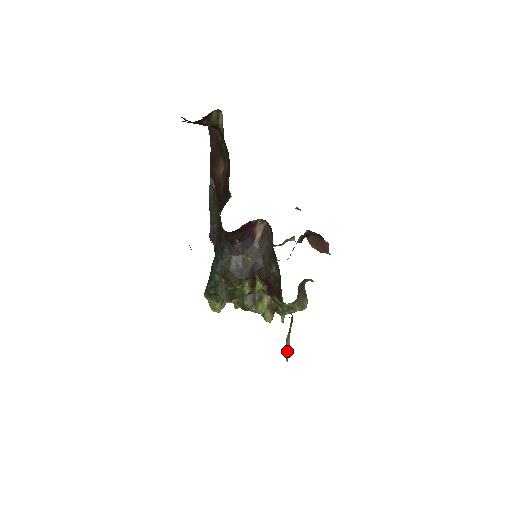
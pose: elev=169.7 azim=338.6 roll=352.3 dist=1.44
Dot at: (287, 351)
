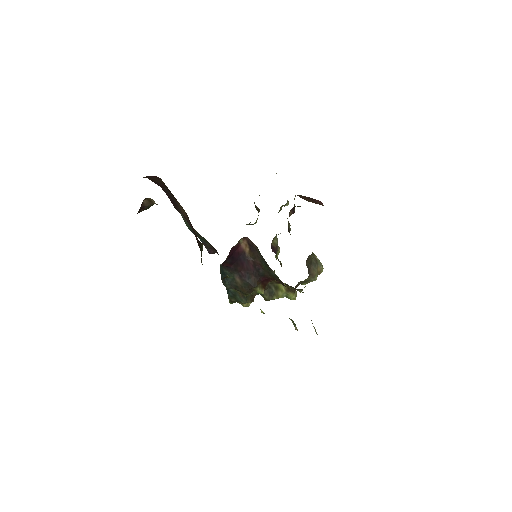
Dot at: (316, 333)
